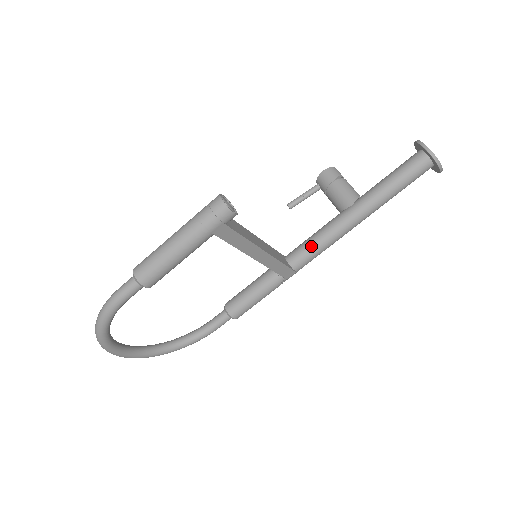
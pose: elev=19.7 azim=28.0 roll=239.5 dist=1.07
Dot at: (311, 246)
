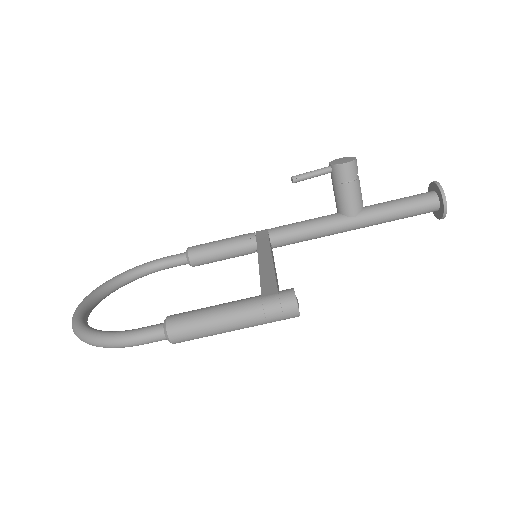
Dot at: (300, 238)
